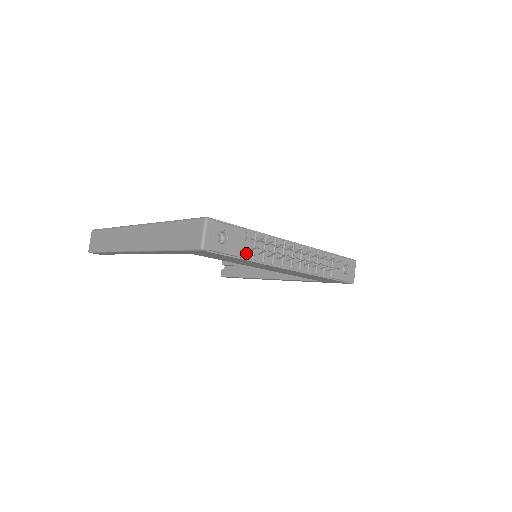
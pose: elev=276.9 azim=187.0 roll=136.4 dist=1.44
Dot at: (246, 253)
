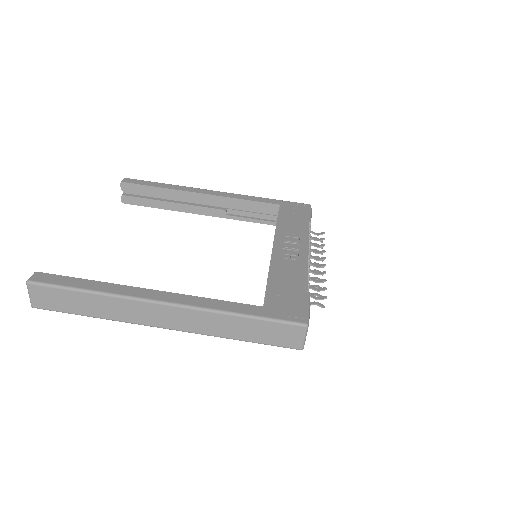
Dot at: occluded
